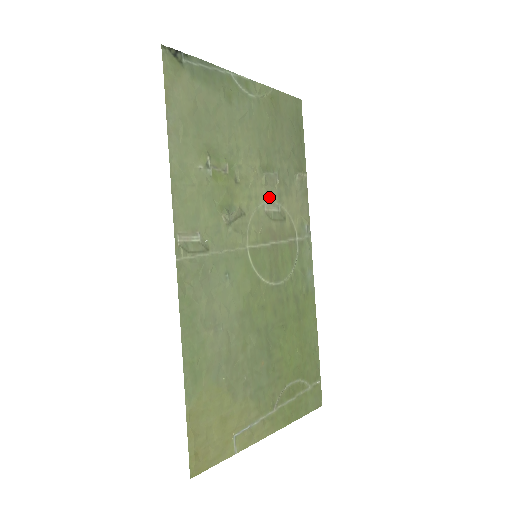
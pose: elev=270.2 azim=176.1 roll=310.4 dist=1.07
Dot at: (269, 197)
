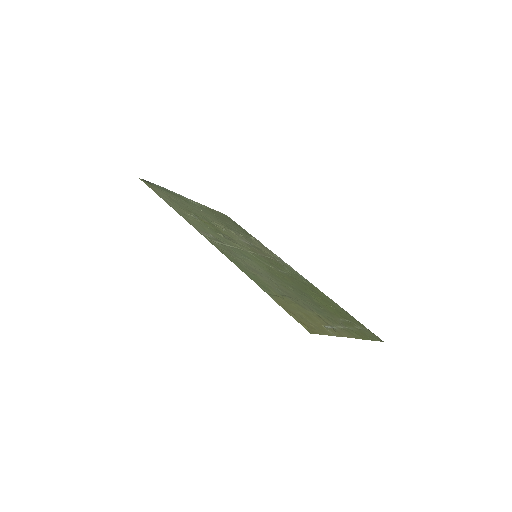
Dot at: (242, 239)
